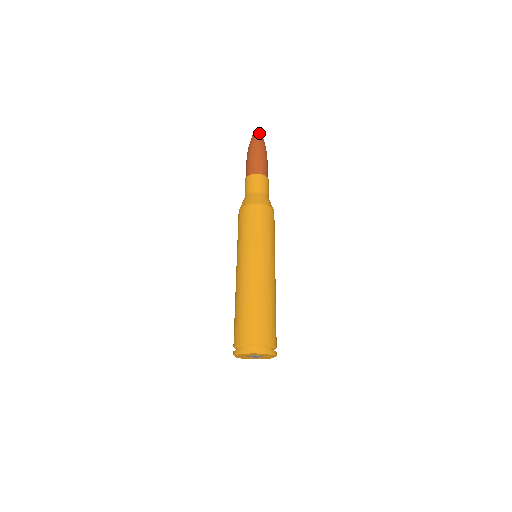
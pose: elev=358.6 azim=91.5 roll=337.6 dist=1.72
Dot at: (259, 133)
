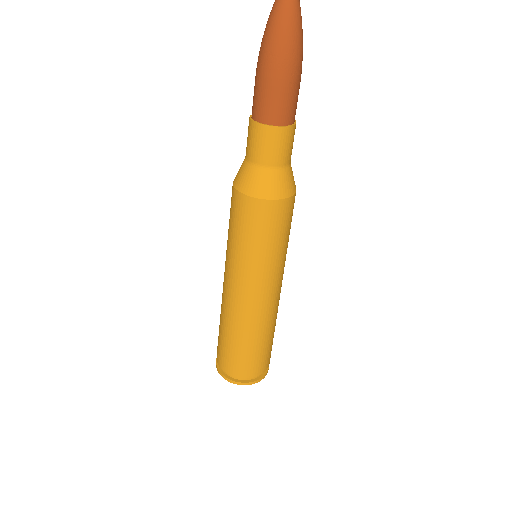
Dot at: out of frame
